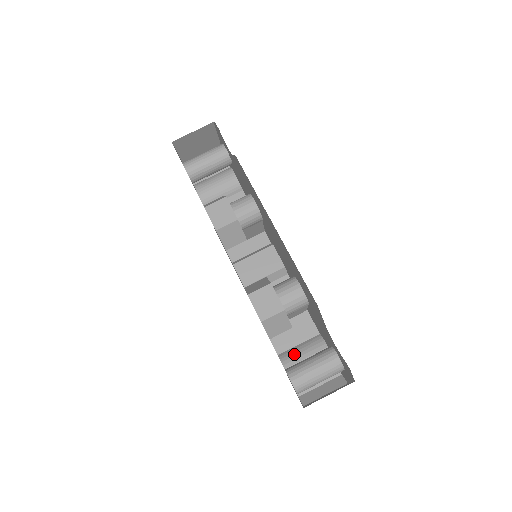
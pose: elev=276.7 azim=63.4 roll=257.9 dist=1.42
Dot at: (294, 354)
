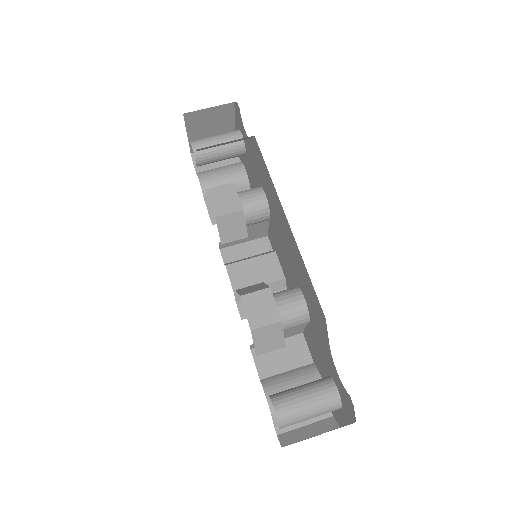
Dot at: (280, 381)
